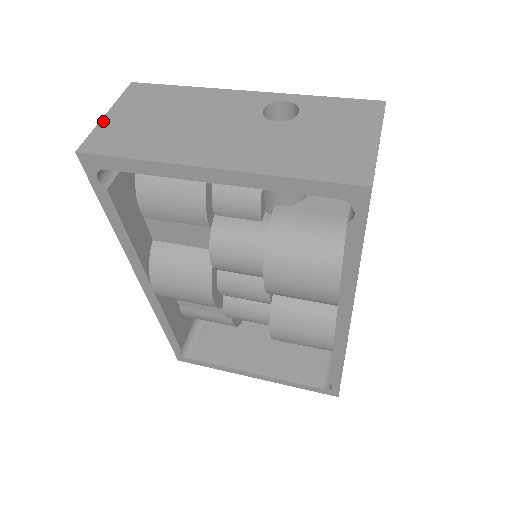
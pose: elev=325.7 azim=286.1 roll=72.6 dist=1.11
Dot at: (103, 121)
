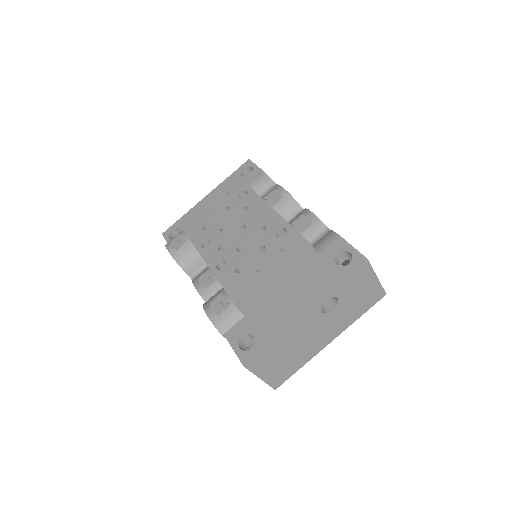
Dot at: (265, 380)
